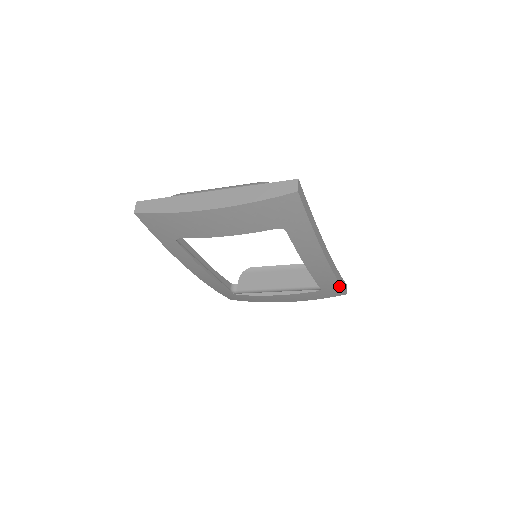
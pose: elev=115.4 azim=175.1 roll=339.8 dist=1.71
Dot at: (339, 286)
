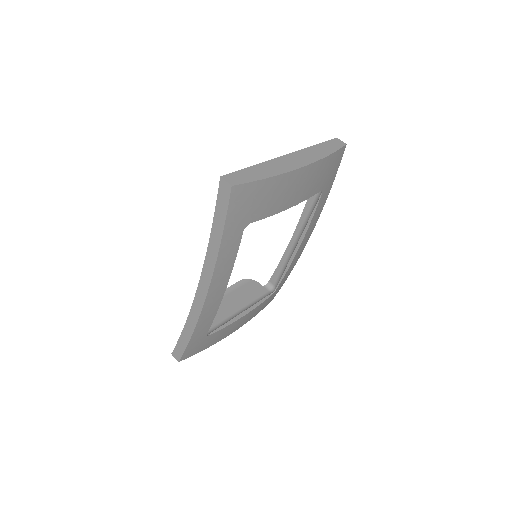
Dot at: (284, 282)
